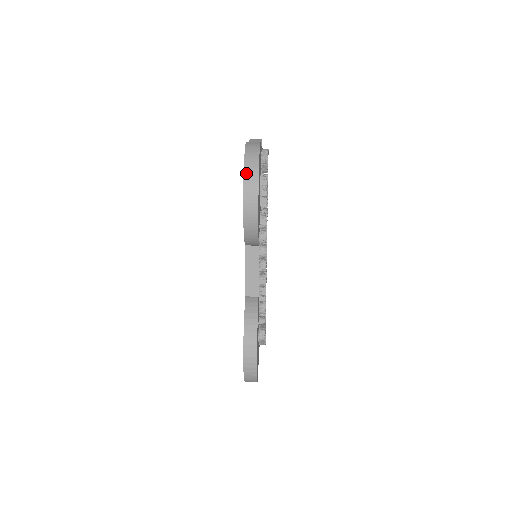
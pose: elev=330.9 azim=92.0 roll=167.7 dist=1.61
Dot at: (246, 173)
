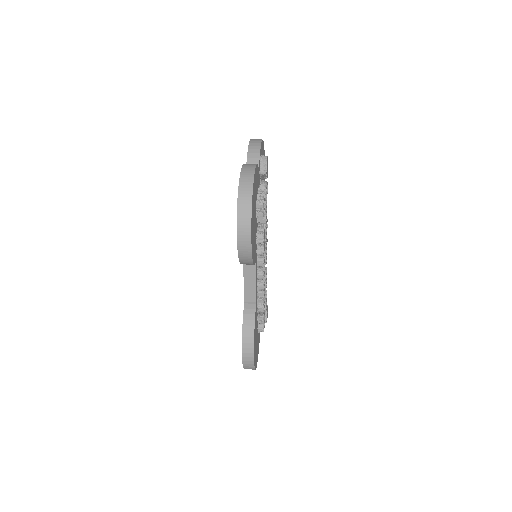
Dot at: (239, 213)
